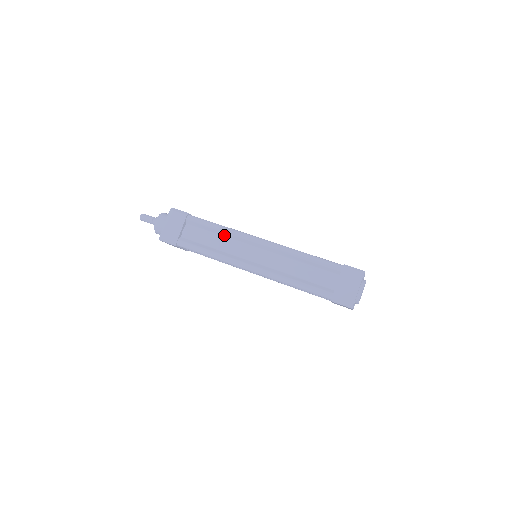
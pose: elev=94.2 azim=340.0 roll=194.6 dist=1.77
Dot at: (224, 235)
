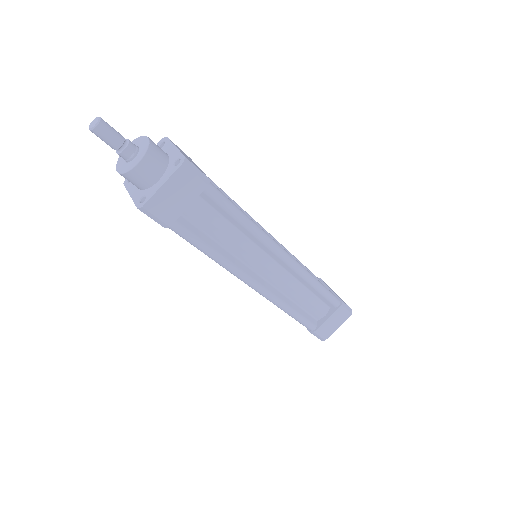
Dot at: (244, 232)
